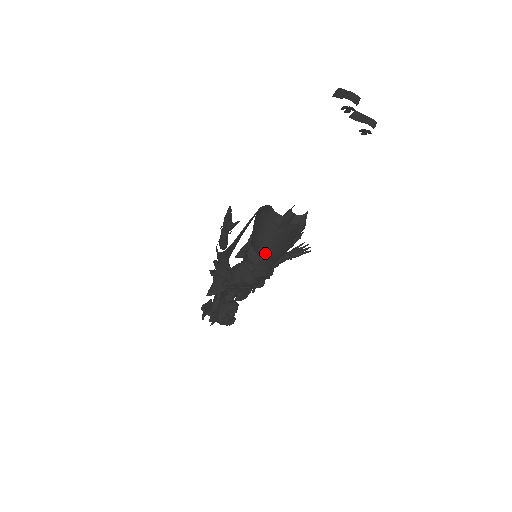
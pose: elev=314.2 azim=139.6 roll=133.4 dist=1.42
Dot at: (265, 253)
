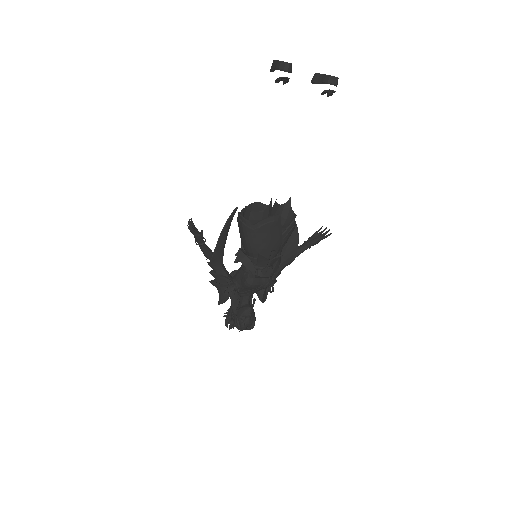
Dot at: (254, 253)
